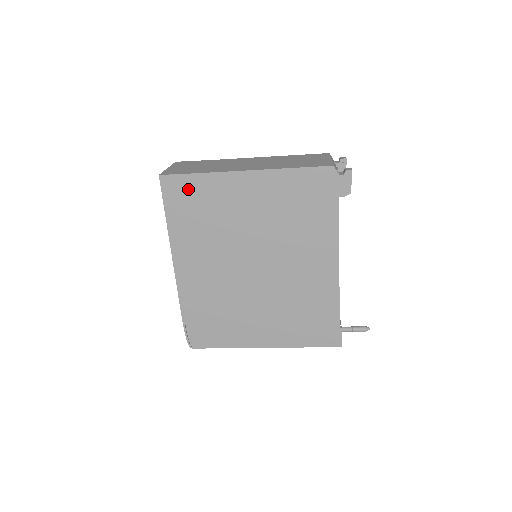
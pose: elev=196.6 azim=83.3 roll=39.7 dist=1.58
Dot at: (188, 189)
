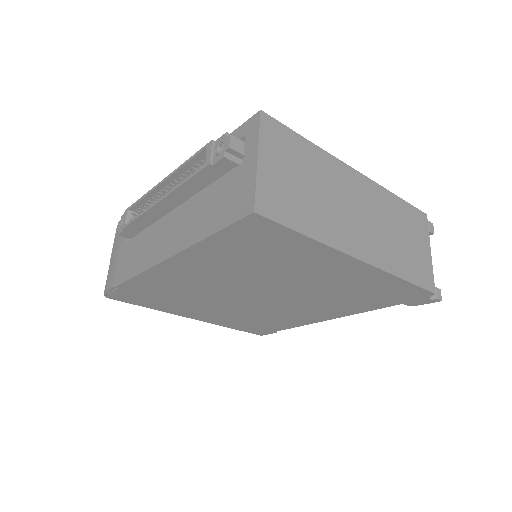
Dot at: (274, 238)
